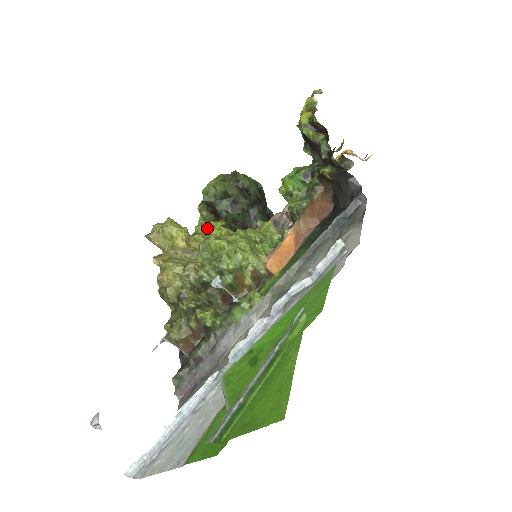
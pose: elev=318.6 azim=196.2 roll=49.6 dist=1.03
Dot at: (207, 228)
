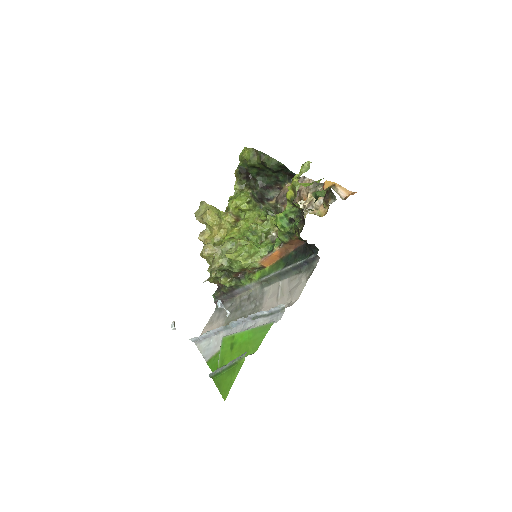
Dot at: (236, 206)
